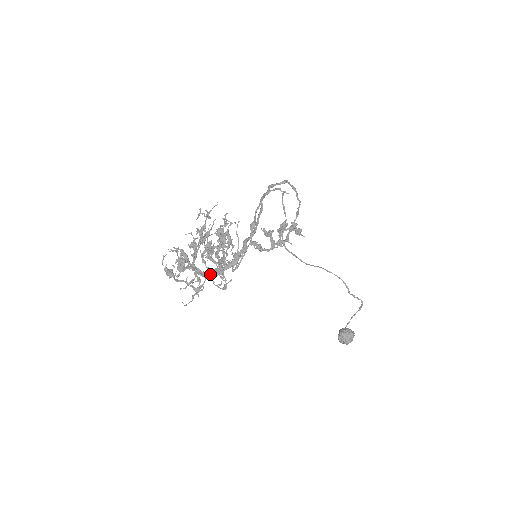
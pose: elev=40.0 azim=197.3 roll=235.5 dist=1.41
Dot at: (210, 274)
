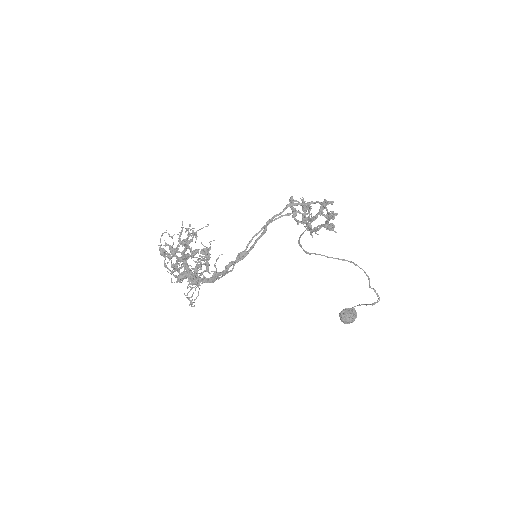
Dot at: occluded
